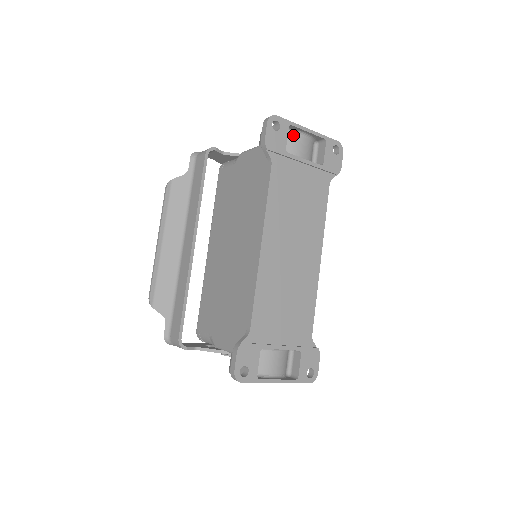
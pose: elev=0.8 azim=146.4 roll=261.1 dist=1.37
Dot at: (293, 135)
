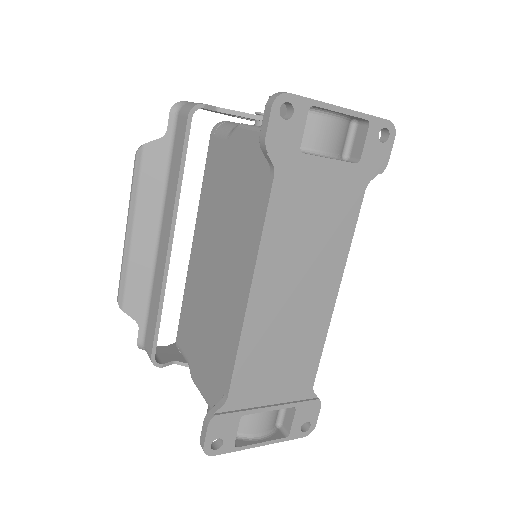
Dot at: (316, 116)
